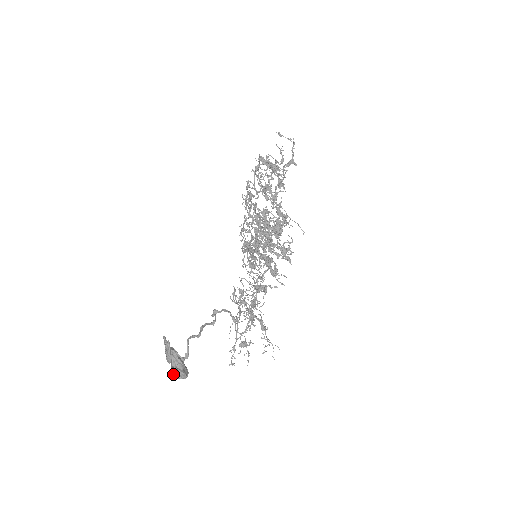
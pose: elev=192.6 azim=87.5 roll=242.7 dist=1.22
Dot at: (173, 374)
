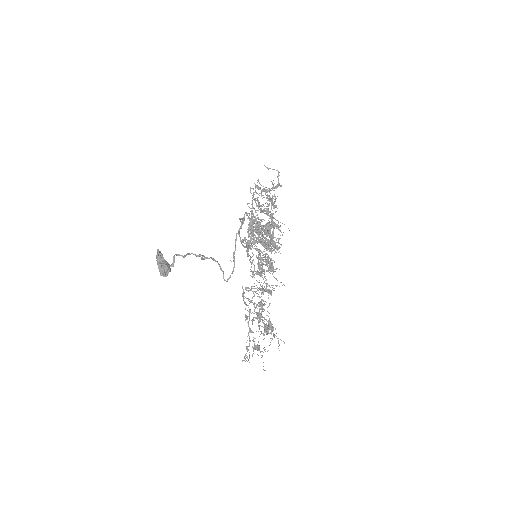
Dot at: (159, 267)
